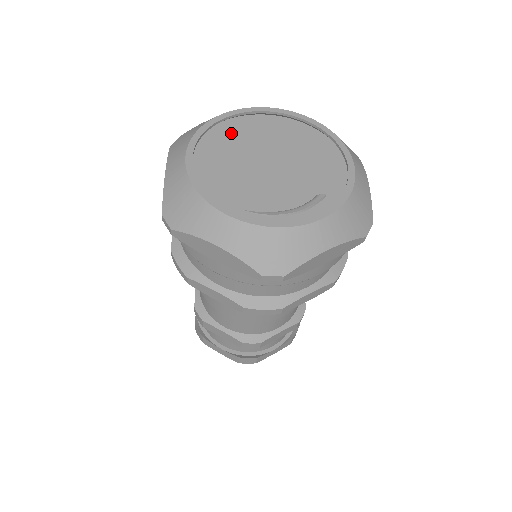
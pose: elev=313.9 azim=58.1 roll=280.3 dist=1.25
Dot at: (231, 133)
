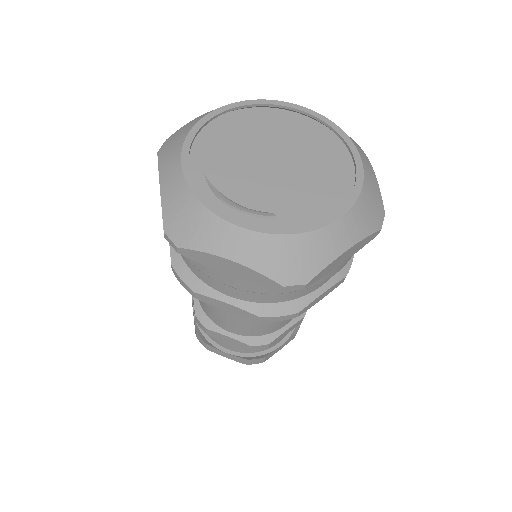
Dot at: (282, 122)
